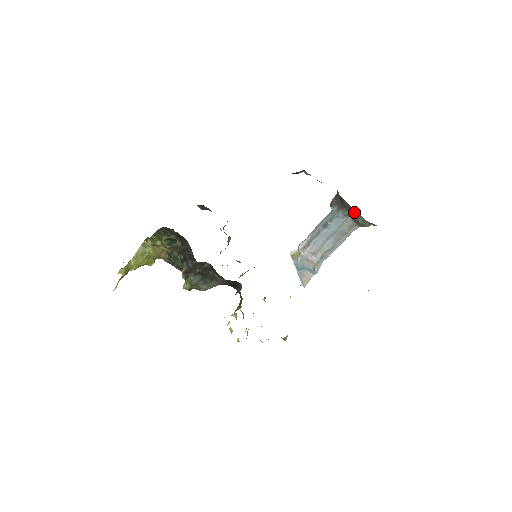
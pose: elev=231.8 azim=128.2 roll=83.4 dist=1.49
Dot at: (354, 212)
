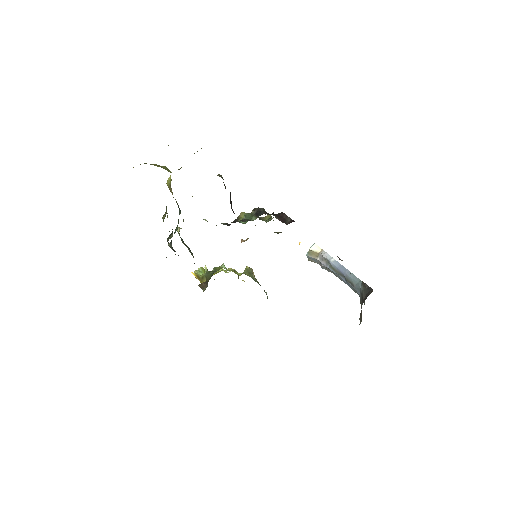
Dot at: occluded
